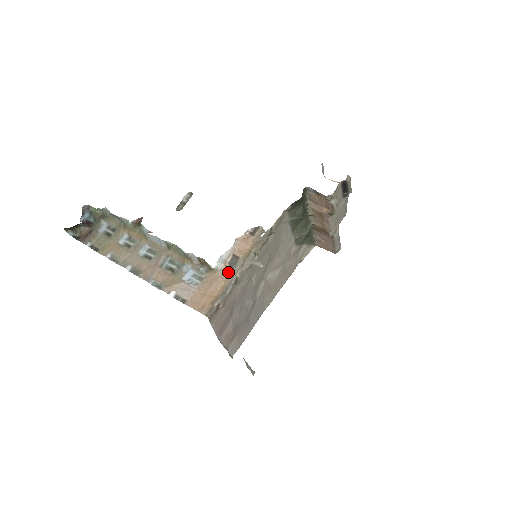
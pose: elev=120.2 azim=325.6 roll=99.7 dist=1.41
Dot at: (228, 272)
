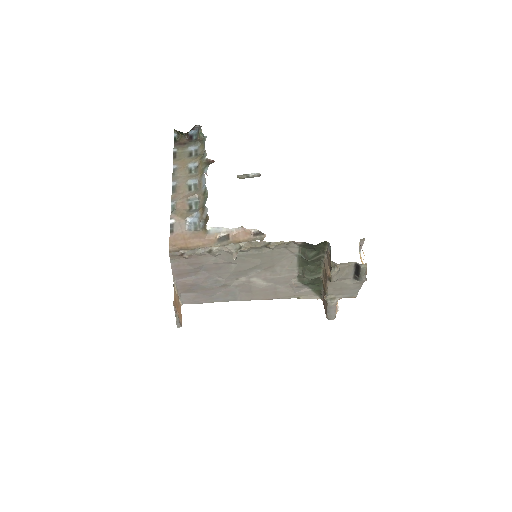
Dot at: (212, 241)
